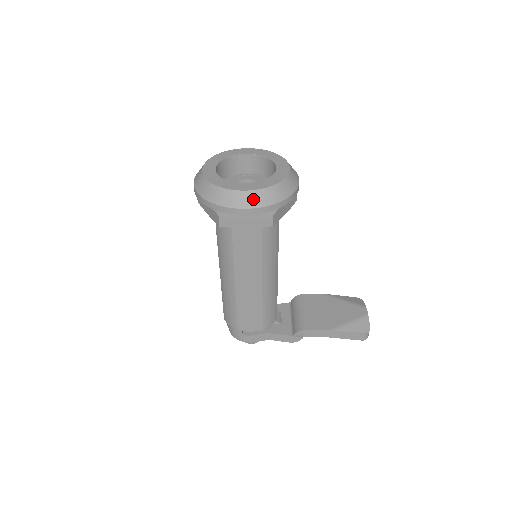
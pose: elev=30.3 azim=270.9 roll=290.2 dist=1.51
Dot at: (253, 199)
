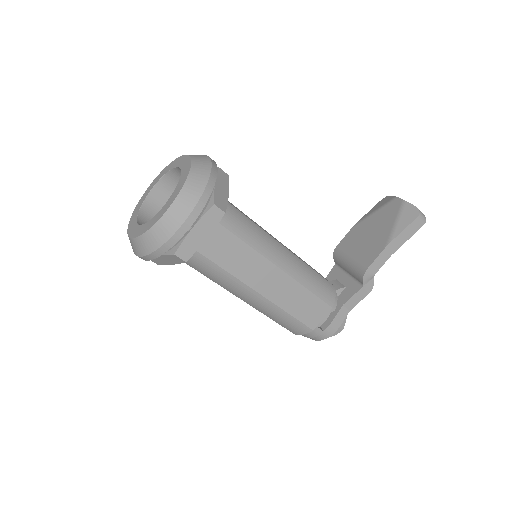
Dot at: (180, 209)
